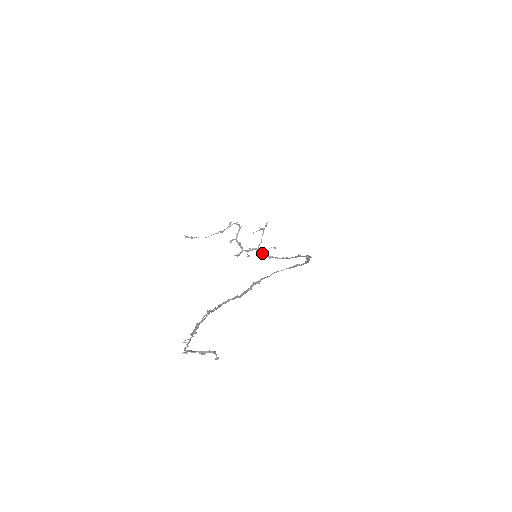
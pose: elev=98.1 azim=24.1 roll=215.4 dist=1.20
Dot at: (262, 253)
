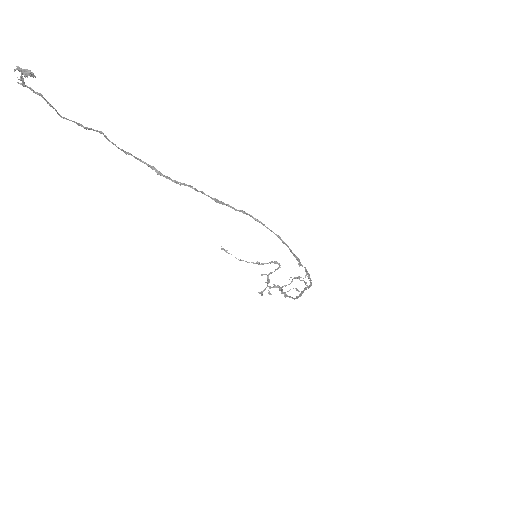
Dot at: (281, 290)
